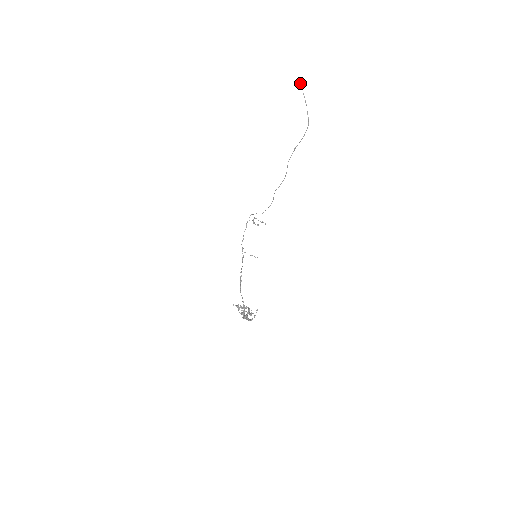
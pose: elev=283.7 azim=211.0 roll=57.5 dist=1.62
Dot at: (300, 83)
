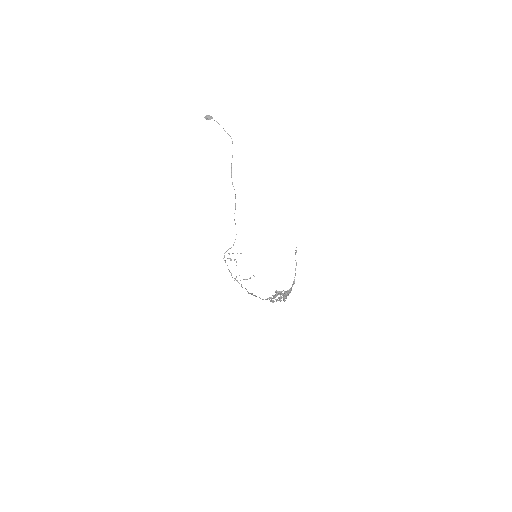
Dot at: (207, 116)
